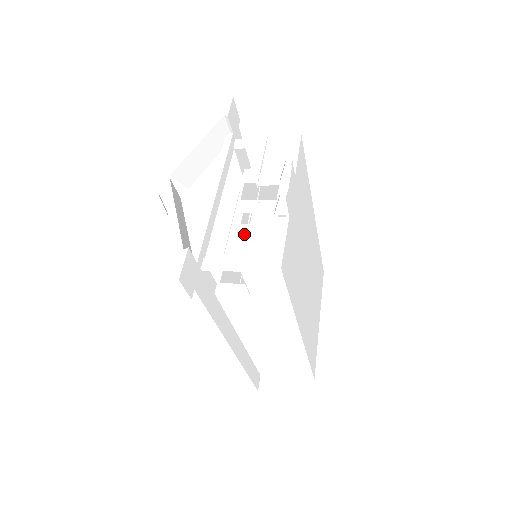
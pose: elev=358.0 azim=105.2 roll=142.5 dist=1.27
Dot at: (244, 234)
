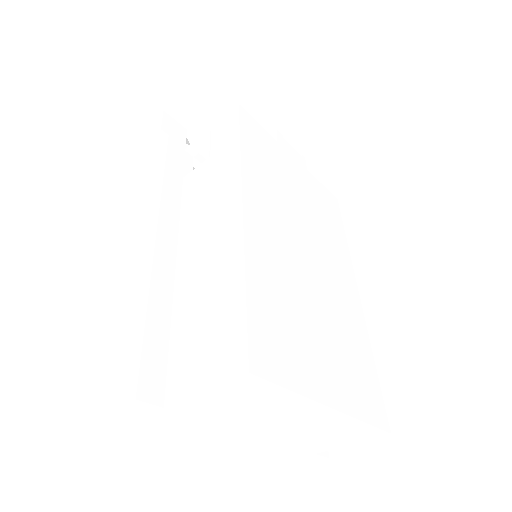
Dot at: occluded
